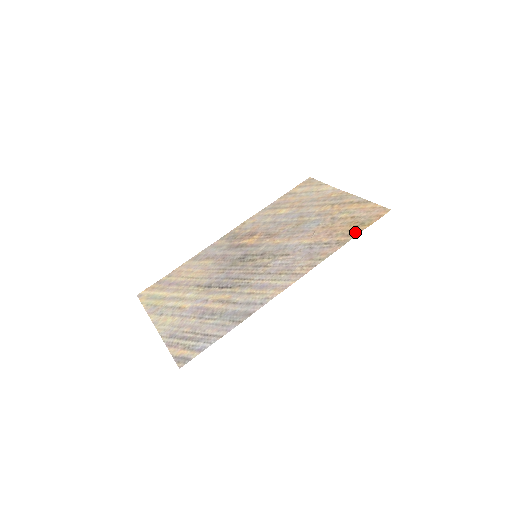
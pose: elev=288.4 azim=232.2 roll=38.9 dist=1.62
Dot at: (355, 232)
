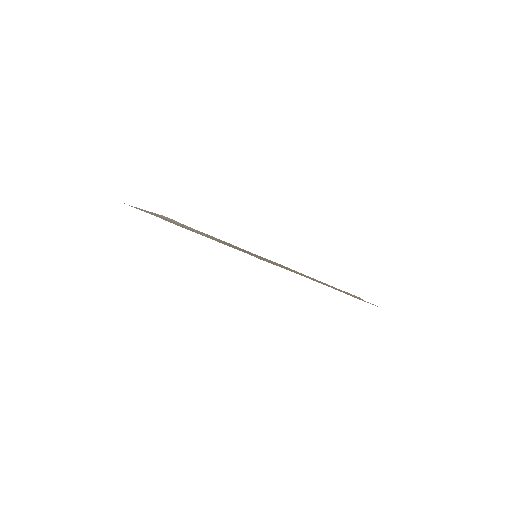
Dot at: occluded
